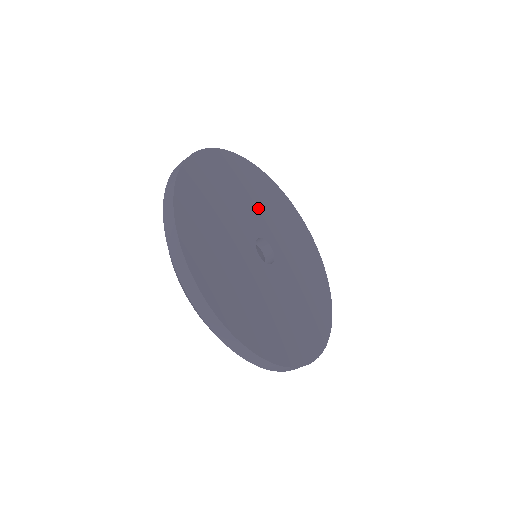
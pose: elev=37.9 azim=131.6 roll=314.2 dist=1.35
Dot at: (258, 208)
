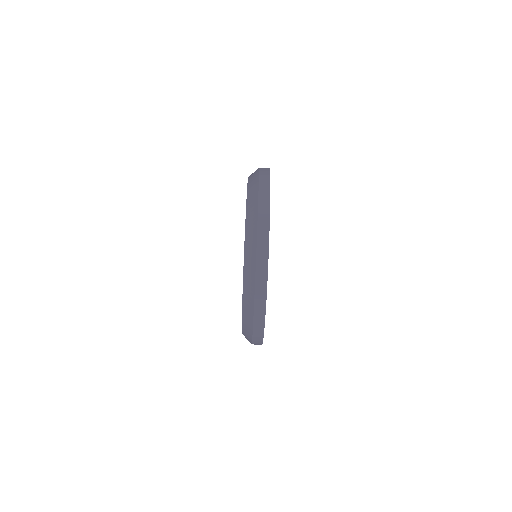
Dot at: occluded
